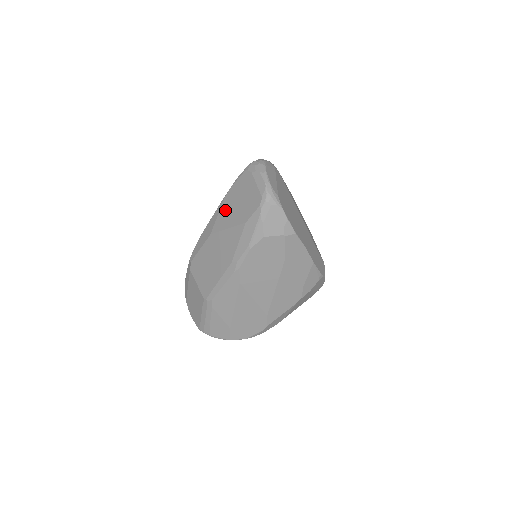
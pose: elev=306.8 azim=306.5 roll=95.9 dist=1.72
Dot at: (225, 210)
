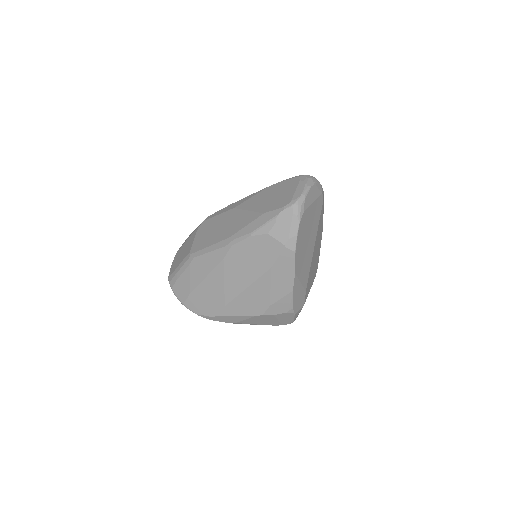
Dot at: (259, 196)
